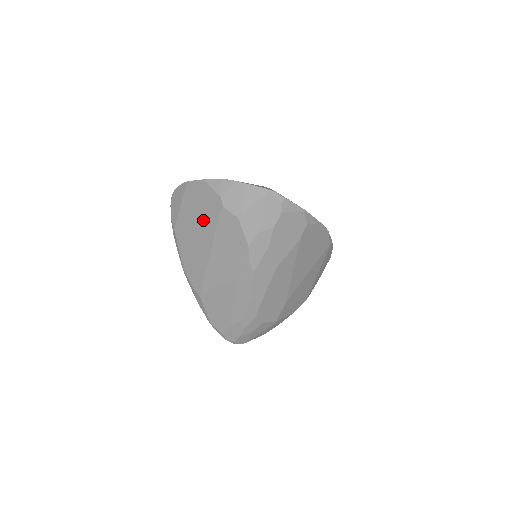
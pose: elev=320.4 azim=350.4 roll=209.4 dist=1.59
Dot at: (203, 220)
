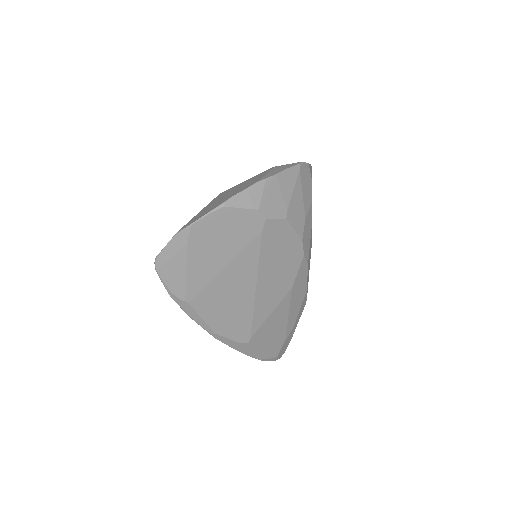
Dot at: (236, 255)
